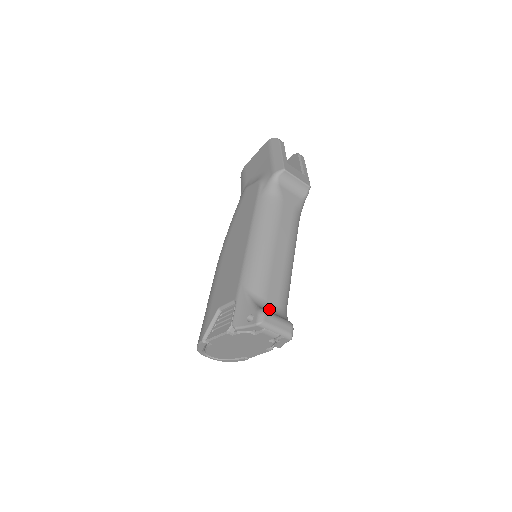
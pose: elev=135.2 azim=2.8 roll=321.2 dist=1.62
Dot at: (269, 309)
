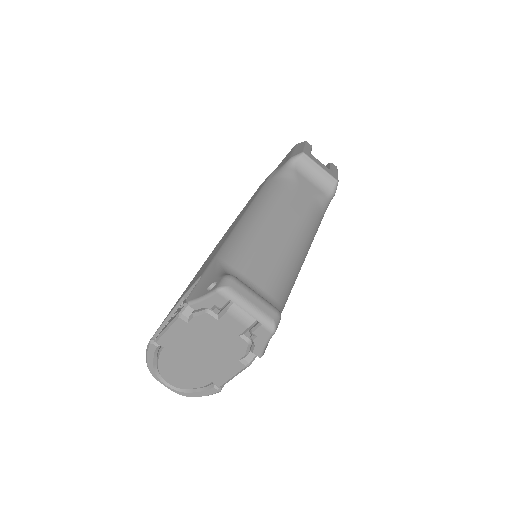
Dot at: occluded
